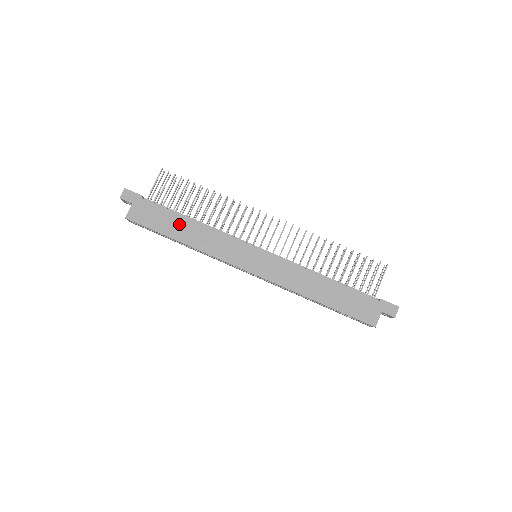
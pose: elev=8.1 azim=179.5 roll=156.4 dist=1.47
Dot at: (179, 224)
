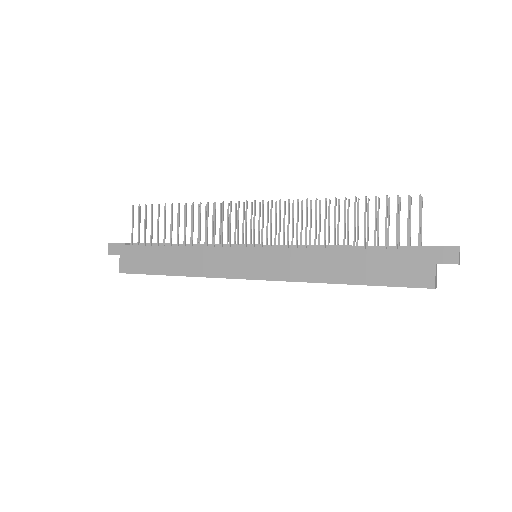
Dot at: (165, 257)
